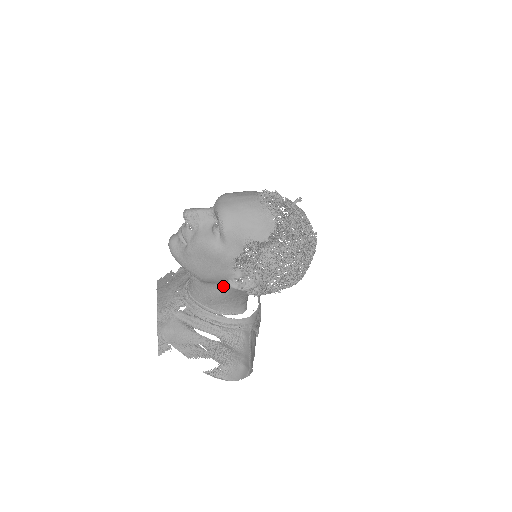
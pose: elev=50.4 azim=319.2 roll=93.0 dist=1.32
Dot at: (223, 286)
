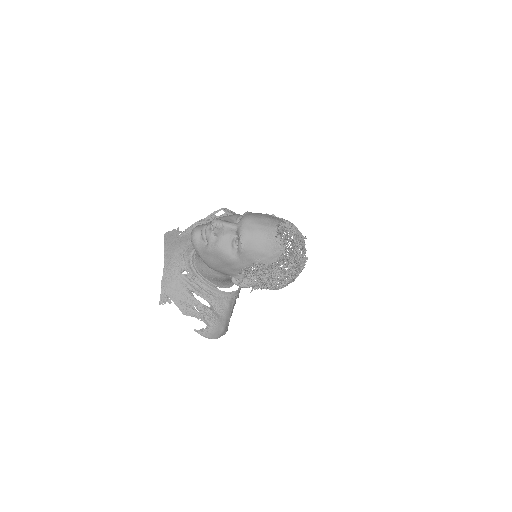
Dot at: (225, 275)
